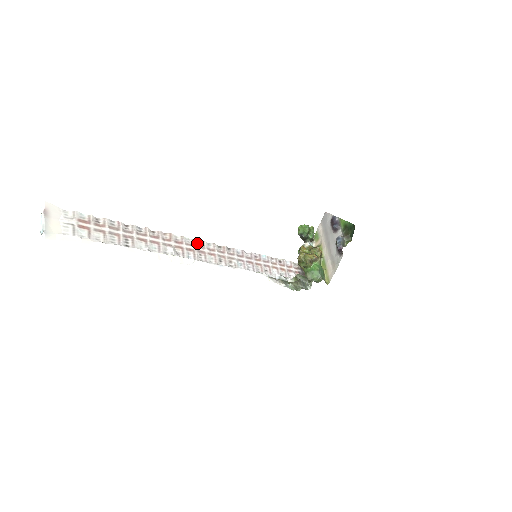
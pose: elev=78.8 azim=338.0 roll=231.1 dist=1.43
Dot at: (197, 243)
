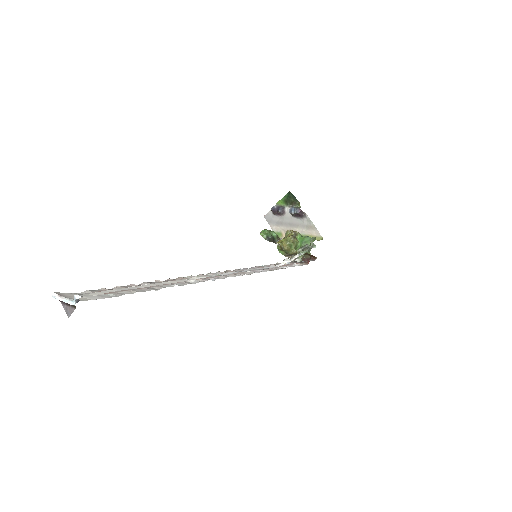
Dot at: (206, 275)
